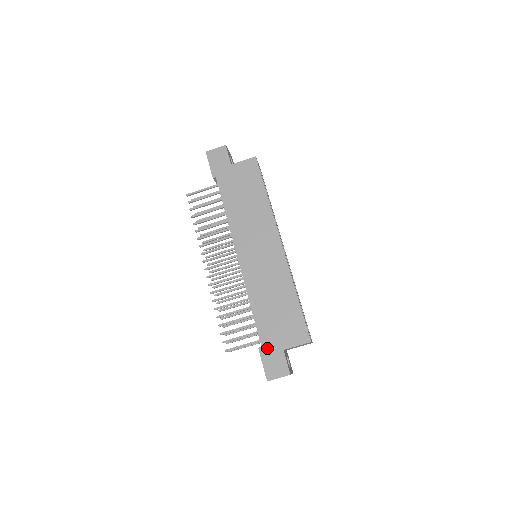
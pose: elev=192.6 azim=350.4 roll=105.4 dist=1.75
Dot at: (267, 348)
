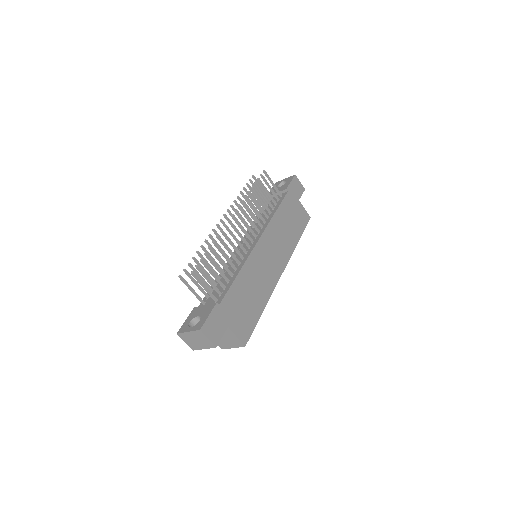
Dot at: (221, 311)
